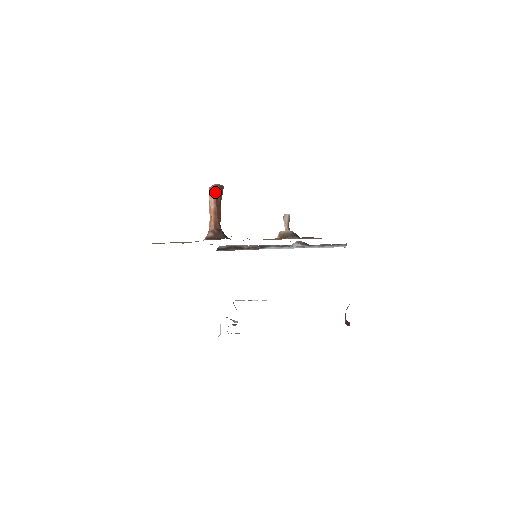
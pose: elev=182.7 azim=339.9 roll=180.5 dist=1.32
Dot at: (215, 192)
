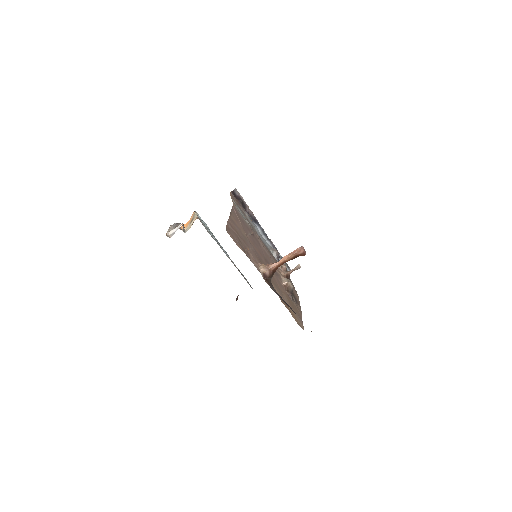
Dot at: (299, 255)
